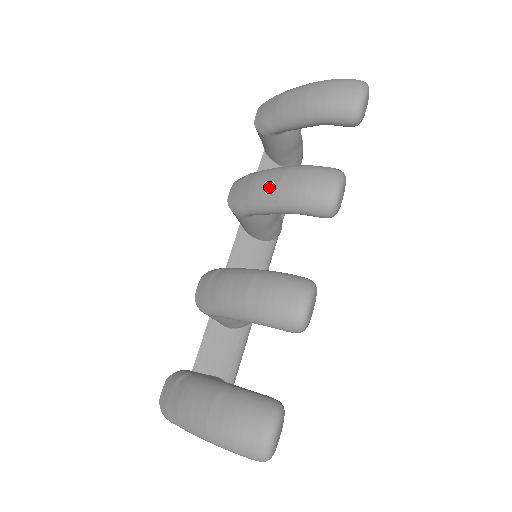
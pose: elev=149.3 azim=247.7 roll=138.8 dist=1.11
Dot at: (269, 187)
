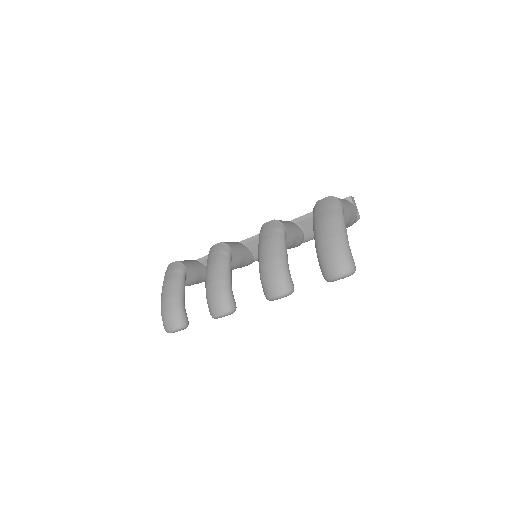
Dot at: (264, 256)
